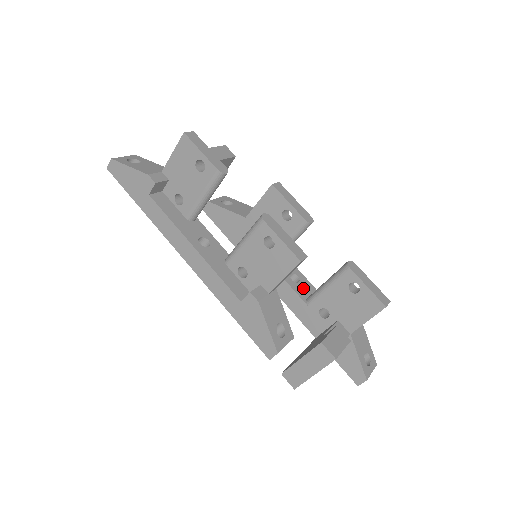
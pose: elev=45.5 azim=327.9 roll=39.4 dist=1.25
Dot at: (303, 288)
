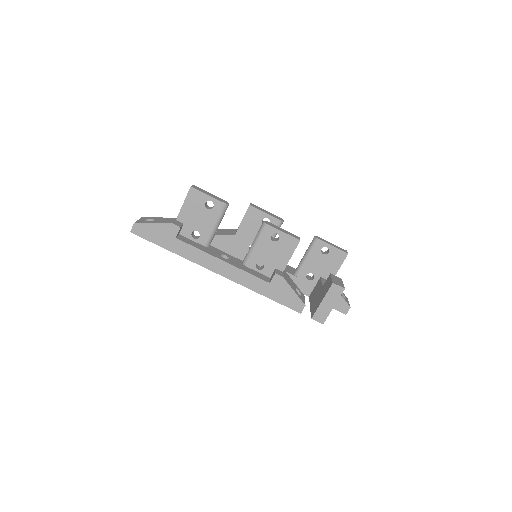
Dot at: (287, 269)
